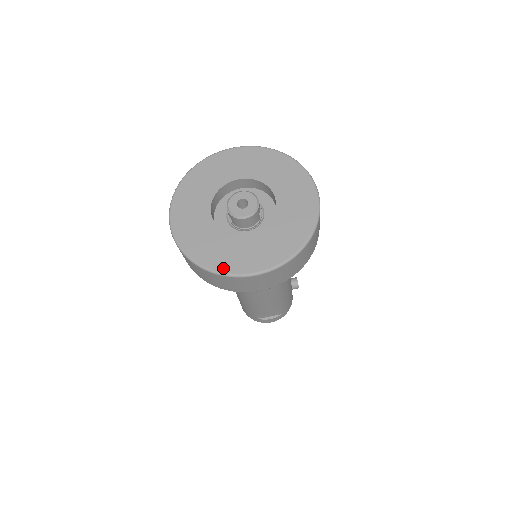
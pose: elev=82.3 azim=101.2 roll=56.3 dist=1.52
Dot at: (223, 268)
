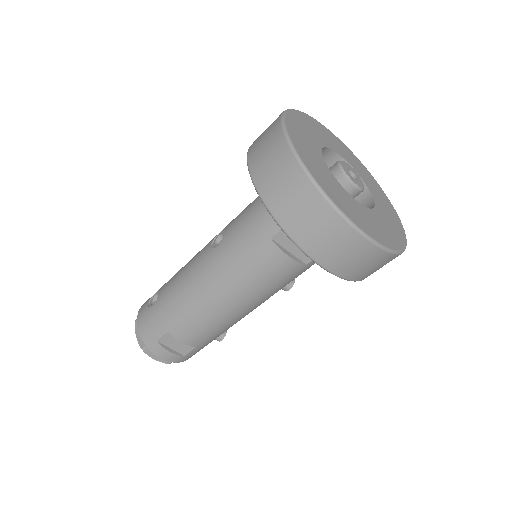
Dot at: (333, 198)
